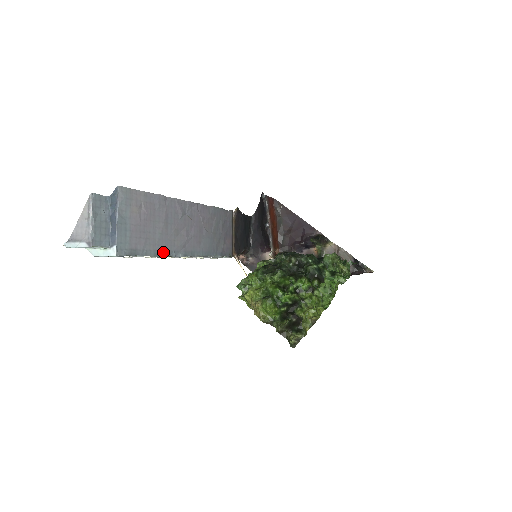
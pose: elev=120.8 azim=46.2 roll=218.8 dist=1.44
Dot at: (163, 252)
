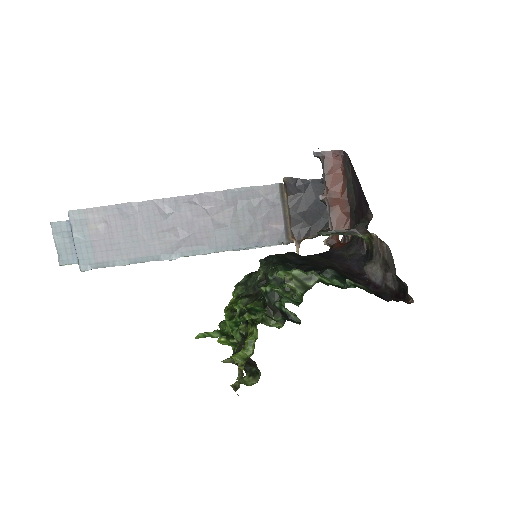
Dot at: (144, 258)
